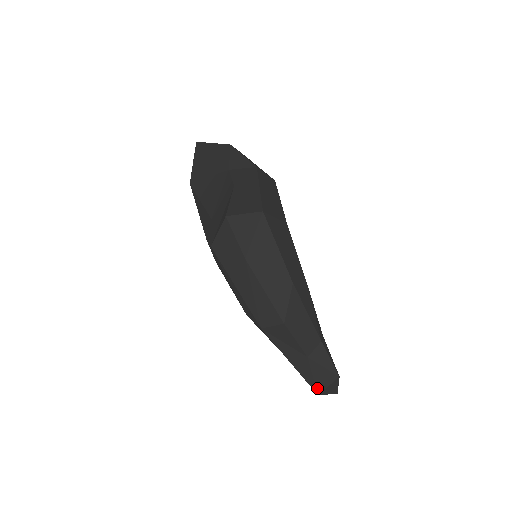
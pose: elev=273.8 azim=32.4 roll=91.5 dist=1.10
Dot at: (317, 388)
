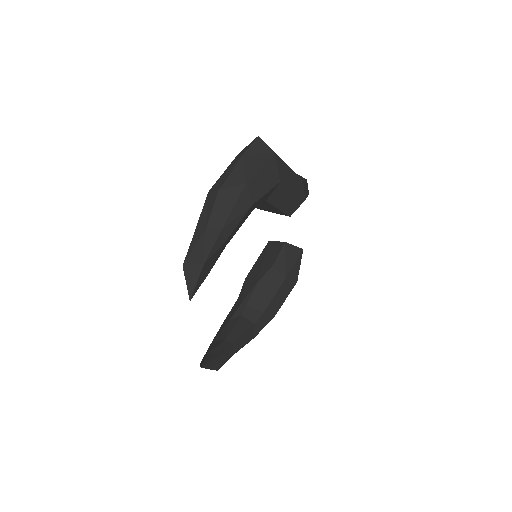
Dot at: (187, 260)
